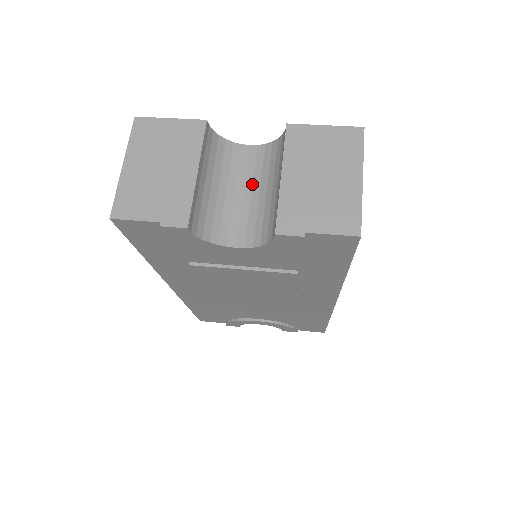
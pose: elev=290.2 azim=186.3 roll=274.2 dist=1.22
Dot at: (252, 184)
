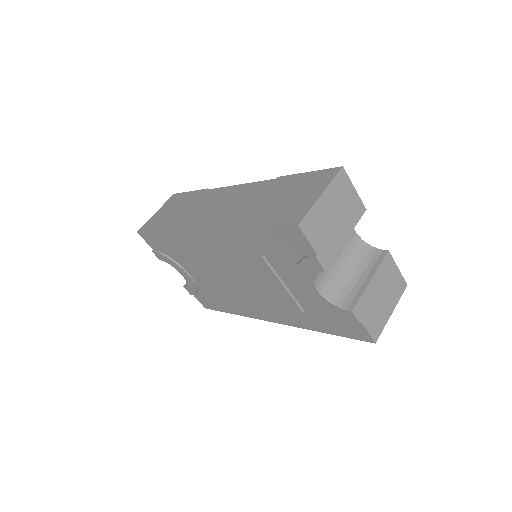
Dot at: (344, 257)
